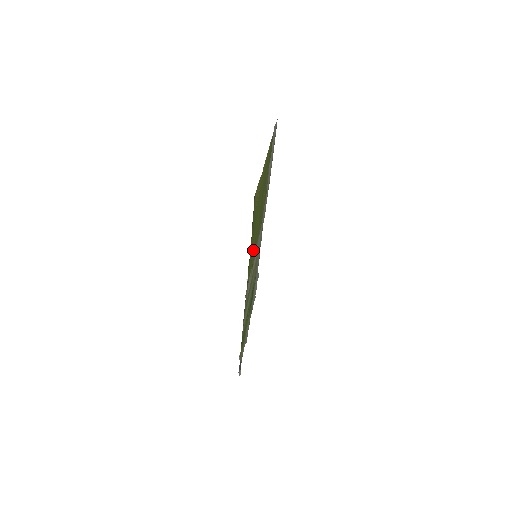
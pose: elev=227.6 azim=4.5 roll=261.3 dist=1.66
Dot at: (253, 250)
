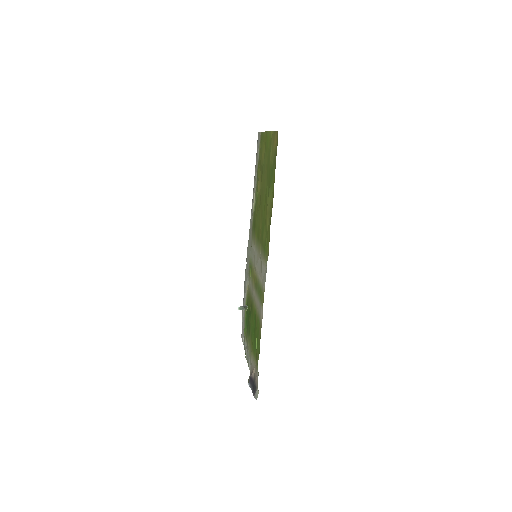
Dot at: (265, 223)
